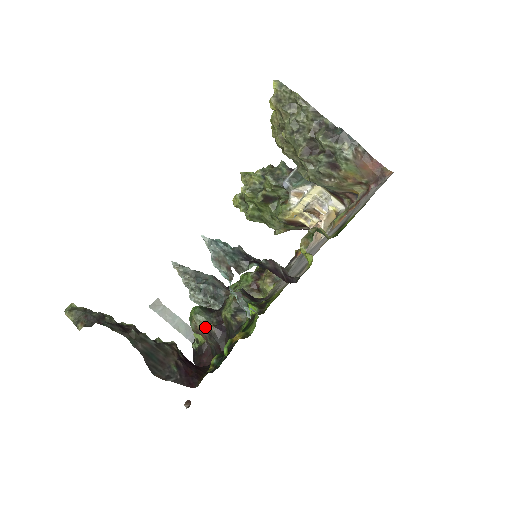
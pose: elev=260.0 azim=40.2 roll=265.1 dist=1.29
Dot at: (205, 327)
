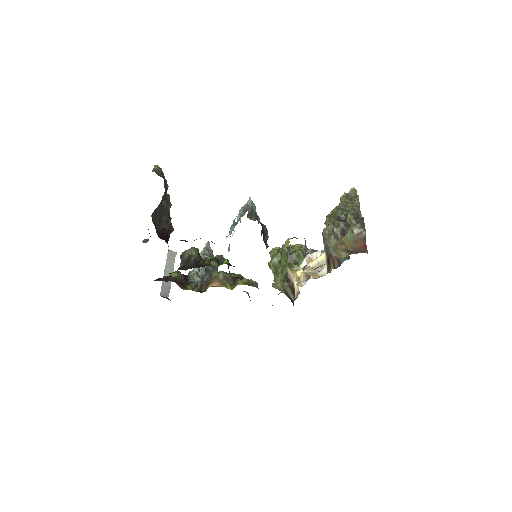
Dot at: (190, 255)
